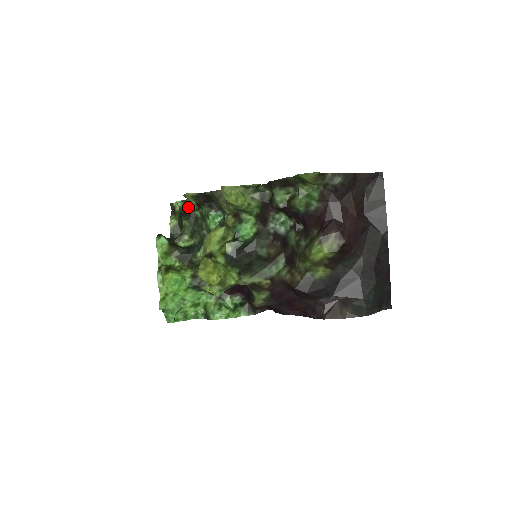
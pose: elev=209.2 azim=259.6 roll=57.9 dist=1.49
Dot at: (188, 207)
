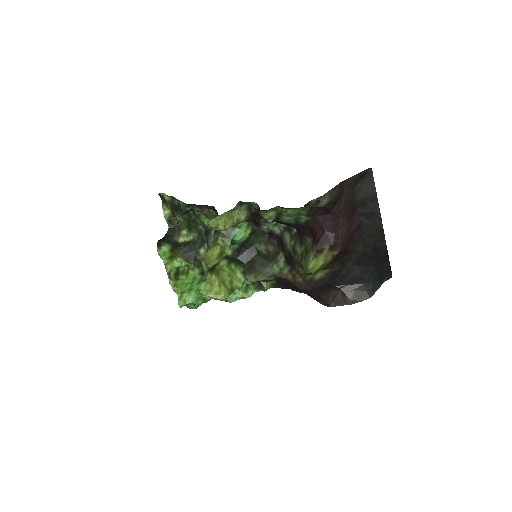
Dot at: (177, 202)
